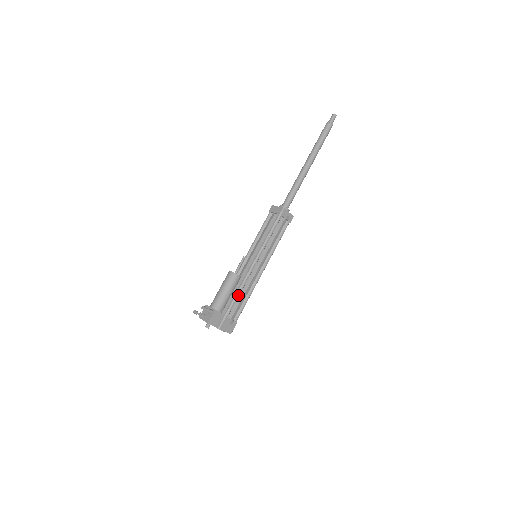
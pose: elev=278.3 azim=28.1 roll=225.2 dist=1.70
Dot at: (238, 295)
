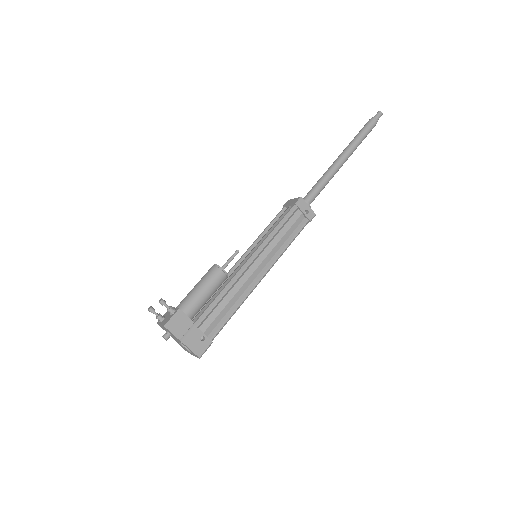
Dot at: (219, 298)
